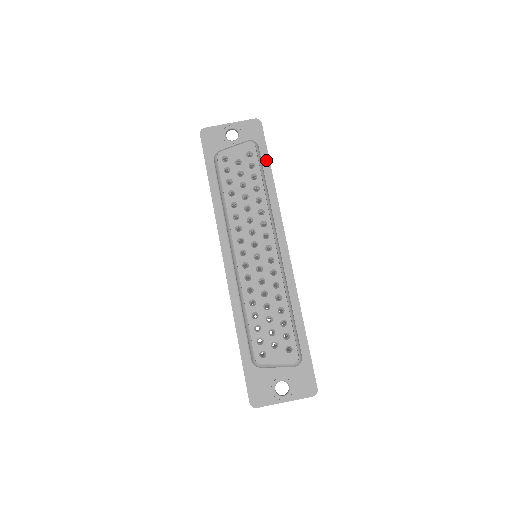
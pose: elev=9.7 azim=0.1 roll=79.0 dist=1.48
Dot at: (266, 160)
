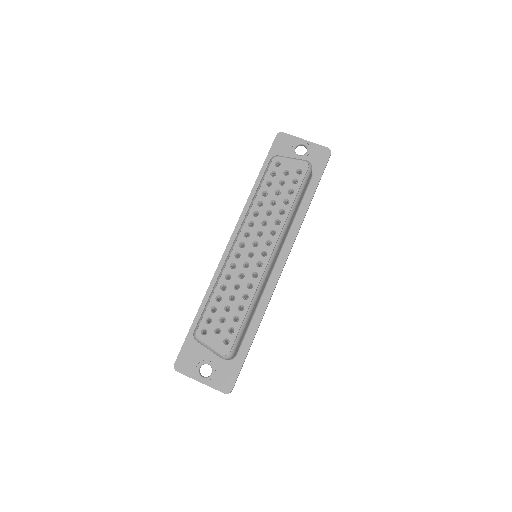
Dot at: (314, 185)
